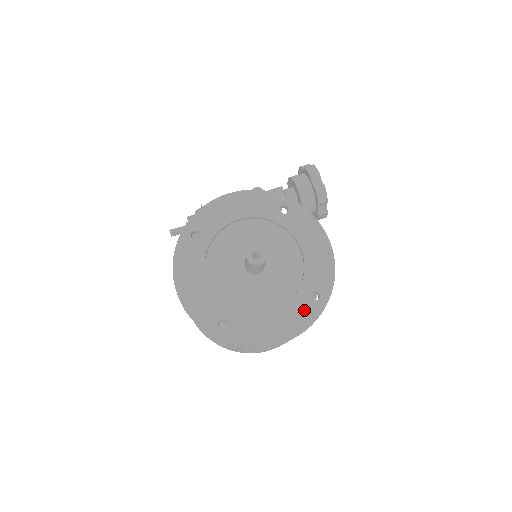
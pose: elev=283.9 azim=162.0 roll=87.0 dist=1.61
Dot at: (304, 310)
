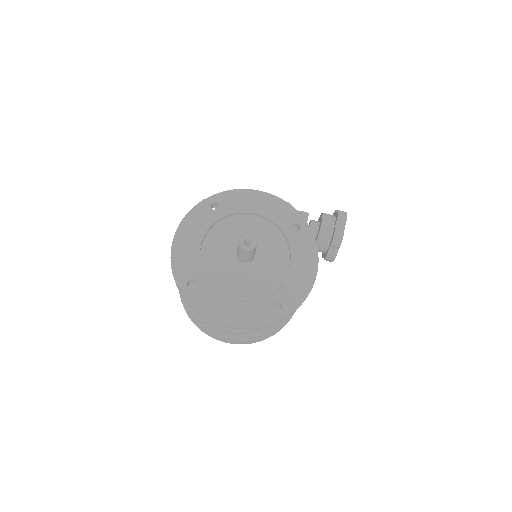
Dot at: (262, 312)
